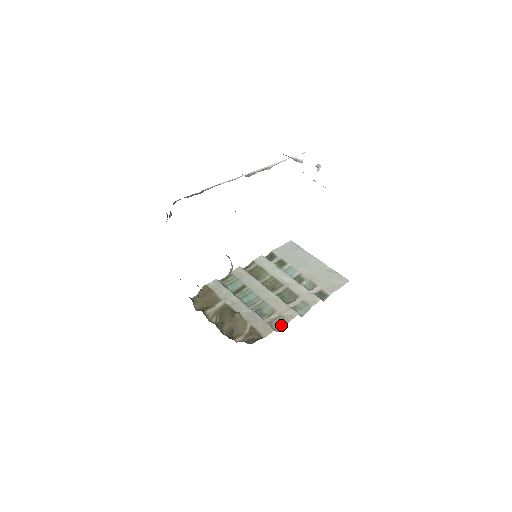
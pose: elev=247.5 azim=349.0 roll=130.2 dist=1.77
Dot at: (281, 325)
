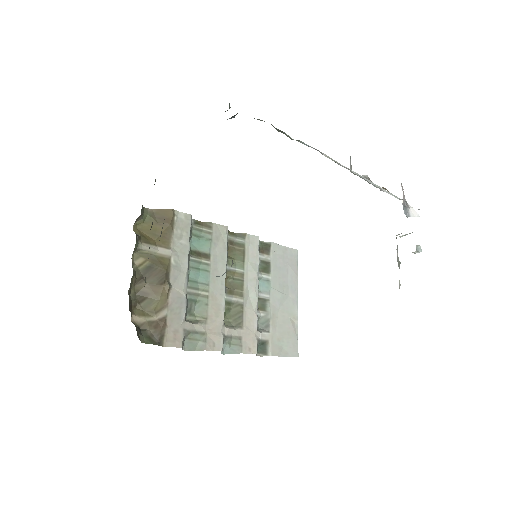
Dot at: (194, 345)
